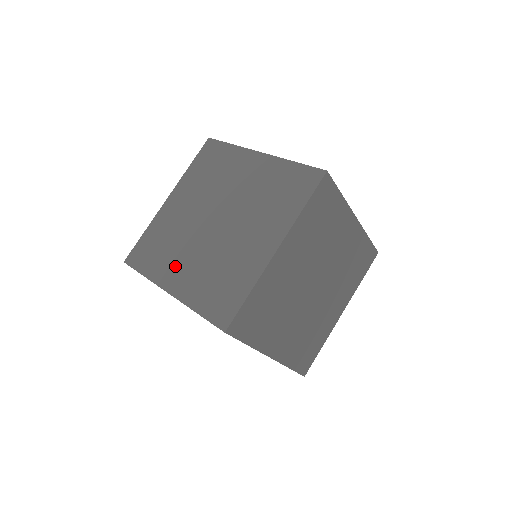
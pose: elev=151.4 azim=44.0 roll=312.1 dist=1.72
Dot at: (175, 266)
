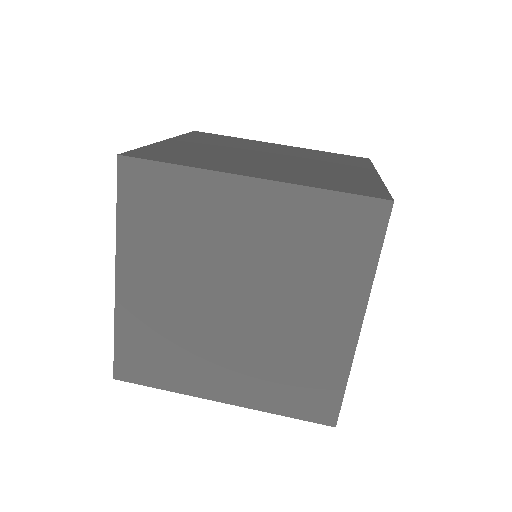
Dot at: (200, 143)
